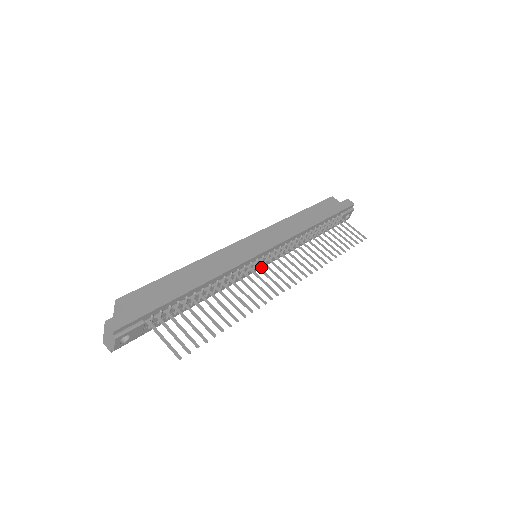
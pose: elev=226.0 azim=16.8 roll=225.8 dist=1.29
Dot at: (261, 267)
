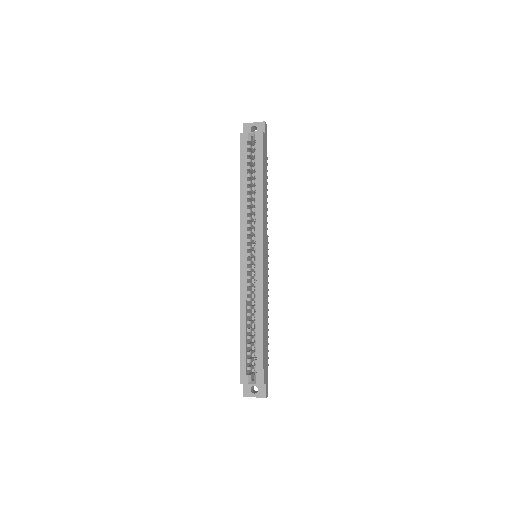
Dot at: occluded
